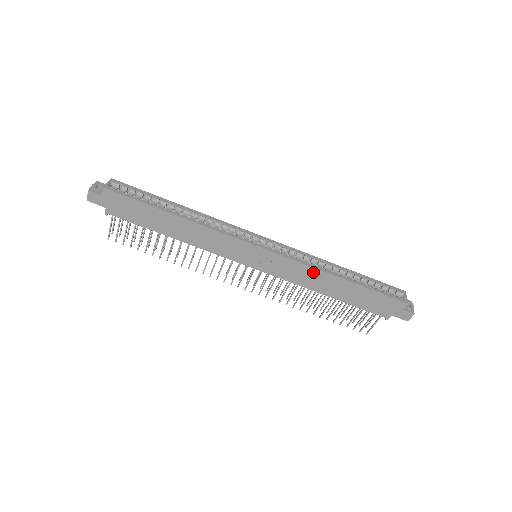
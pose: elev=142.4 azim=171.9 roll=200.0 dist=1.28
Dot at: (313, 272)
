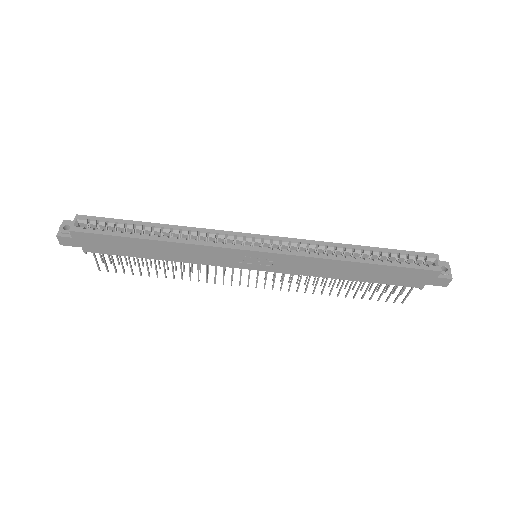
Dot at: (323, 262)
